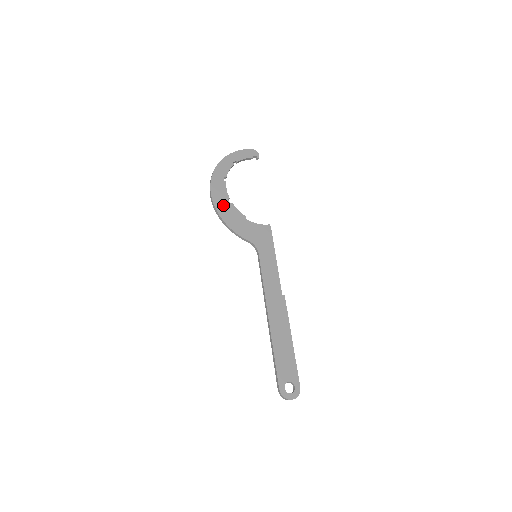
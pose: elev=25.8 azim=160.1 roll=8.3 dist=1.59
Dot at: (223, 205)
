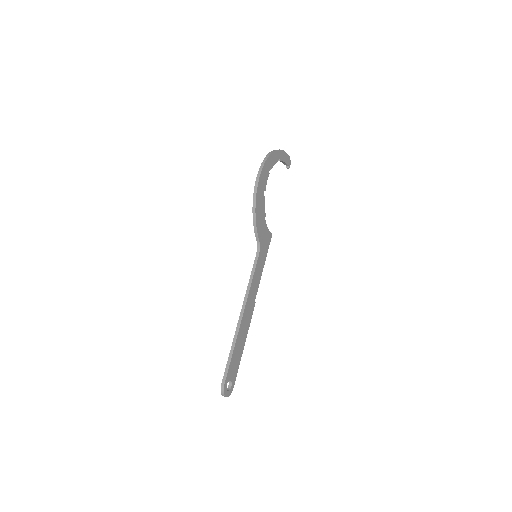
Dot at: (261, 194)
